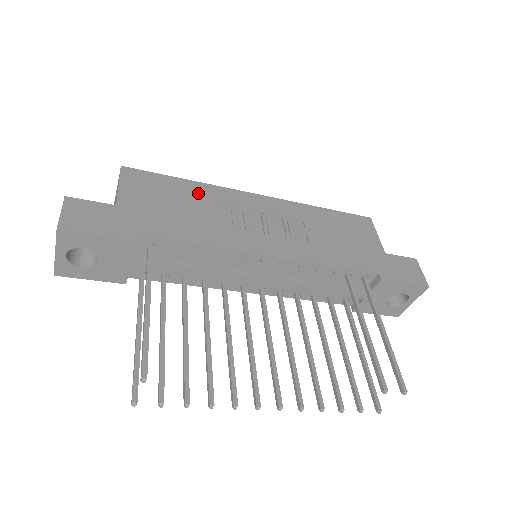
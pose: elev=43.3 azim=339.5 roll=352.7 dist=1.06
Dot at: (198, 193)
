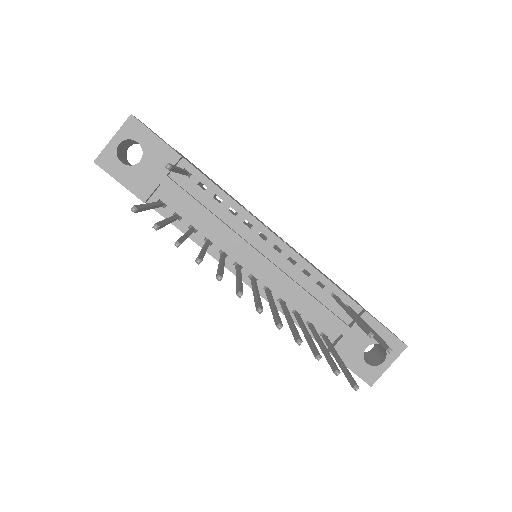
Dot at: occluded
